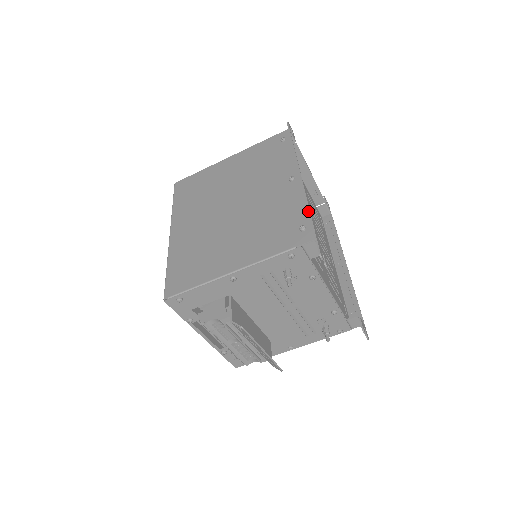
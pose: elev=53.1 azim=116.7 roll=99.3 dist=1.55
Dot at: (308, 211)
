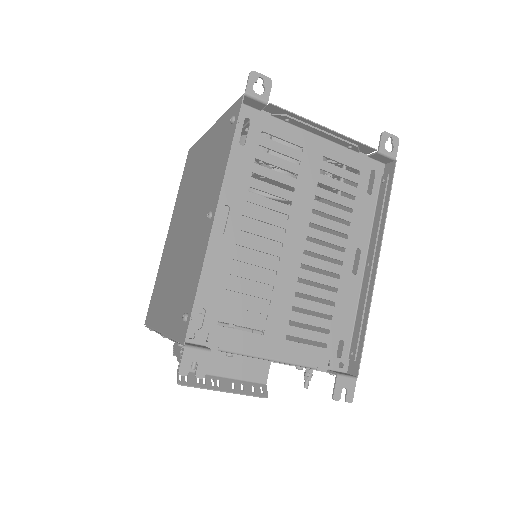
Dot at: (195, 290)
